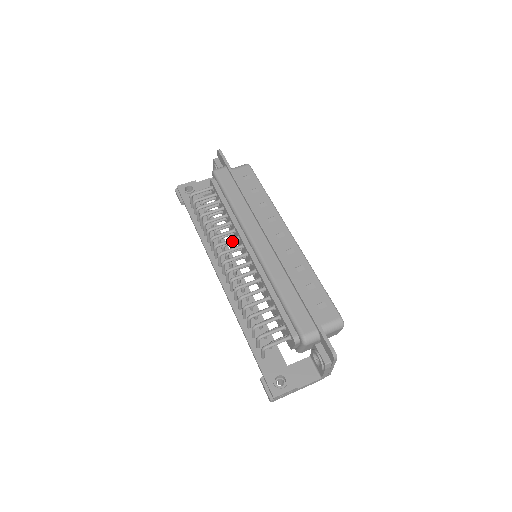
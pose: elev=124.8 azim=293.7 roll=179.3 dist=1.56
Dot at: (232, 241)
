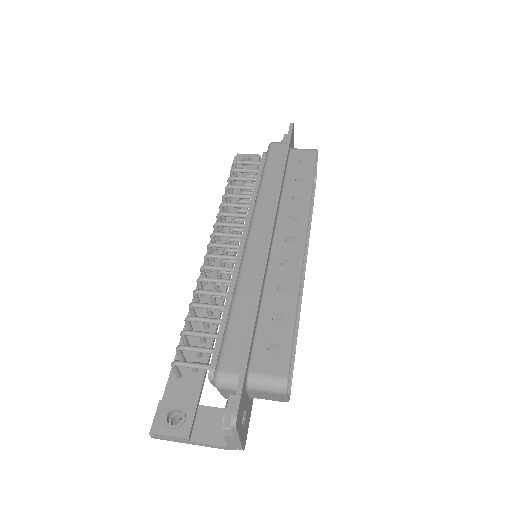
Dot at: (237, 226)
